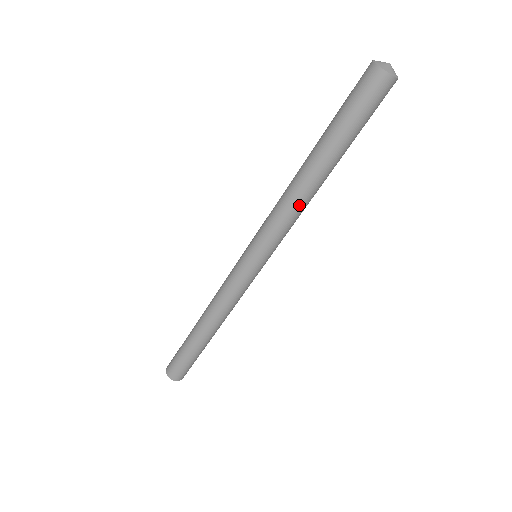
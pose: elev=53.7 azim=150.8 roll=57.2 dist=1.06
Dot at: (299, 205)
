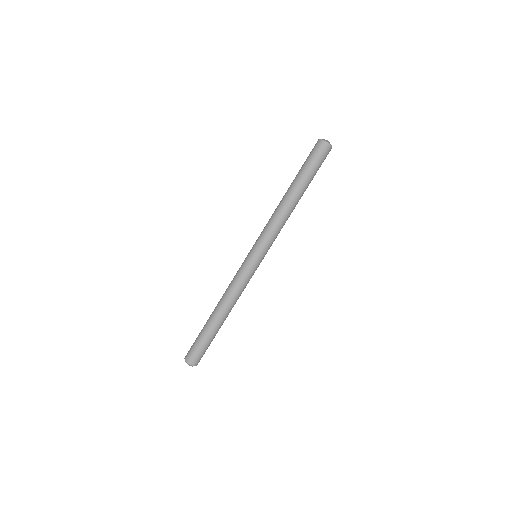
Dot at: (284, 217)
